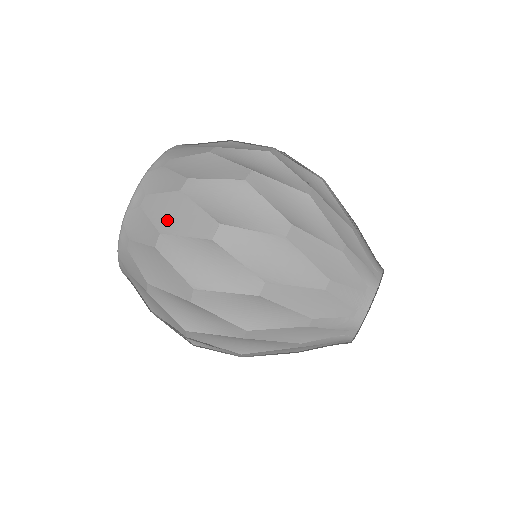
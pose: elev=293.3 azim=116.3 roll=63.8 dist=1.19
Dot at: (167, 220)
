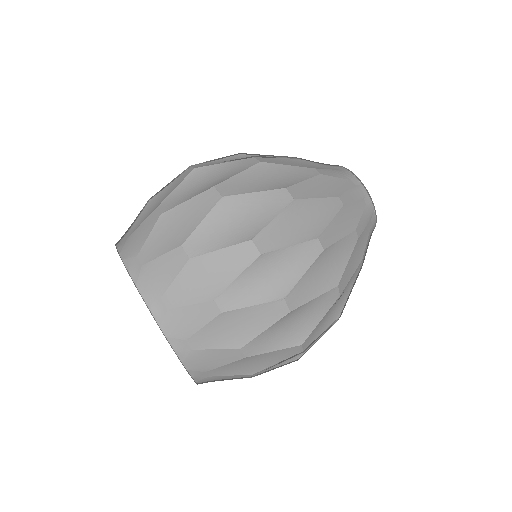
Dot at: (249, 368)
